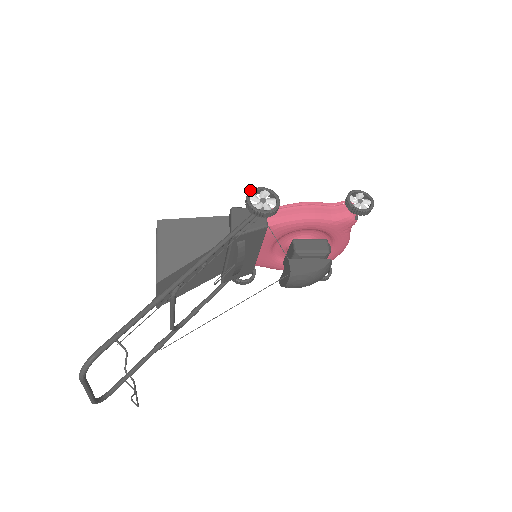
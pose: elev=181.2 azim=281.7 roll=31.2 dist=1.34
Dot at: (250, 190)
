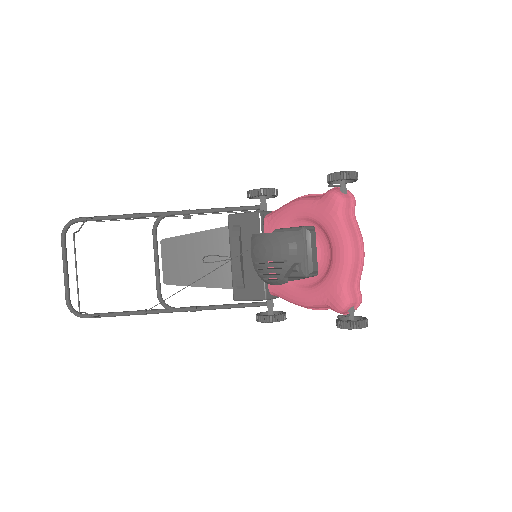
Dot at: occluded
